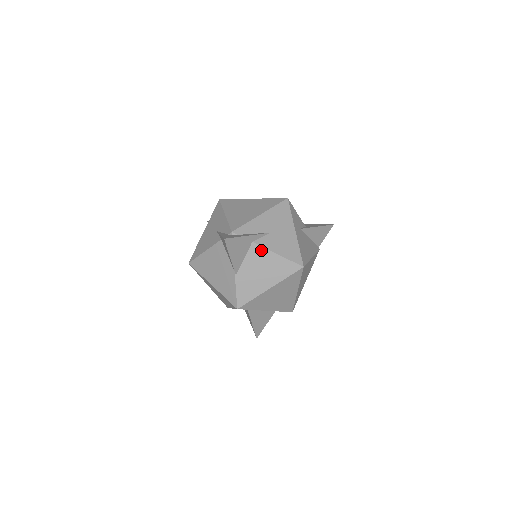
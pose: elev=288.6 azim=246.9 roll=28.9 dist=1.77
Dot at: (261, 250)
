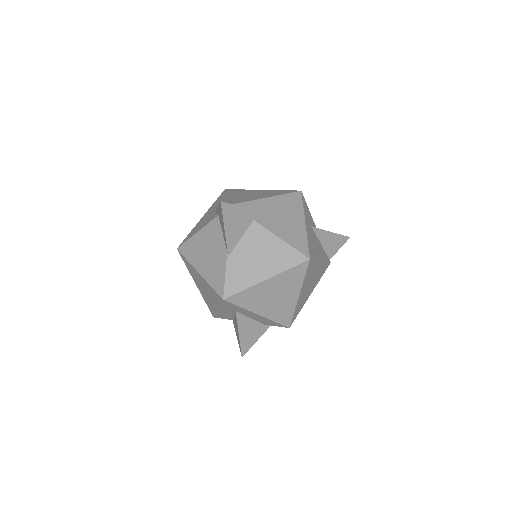
Dot at: (262, 231)
